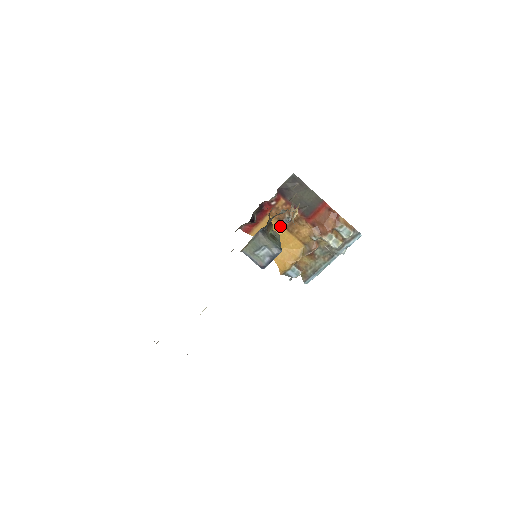
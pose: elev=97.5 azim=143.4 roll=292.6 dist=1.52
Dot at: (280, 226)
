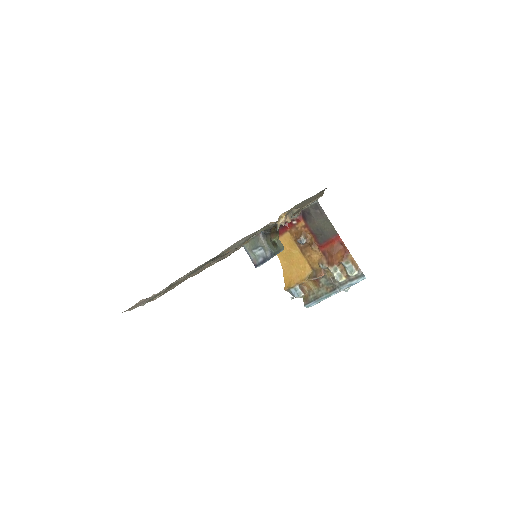
Dot at: (296, 245)
